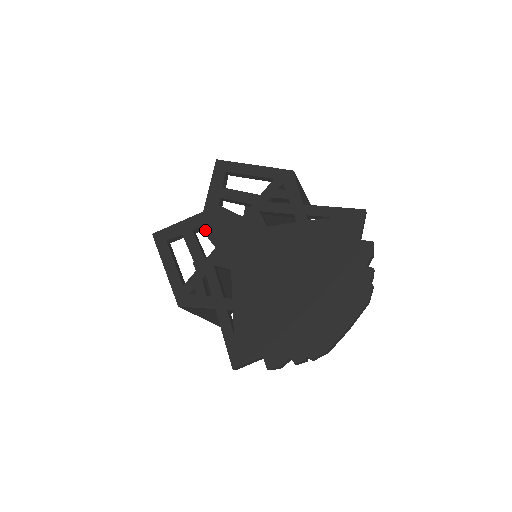
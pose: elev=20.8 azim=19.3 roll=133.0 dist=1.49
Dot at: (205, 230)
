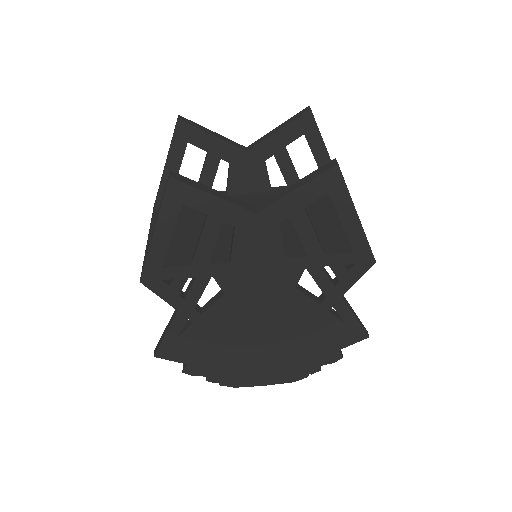
Dot at: (238, 236)
